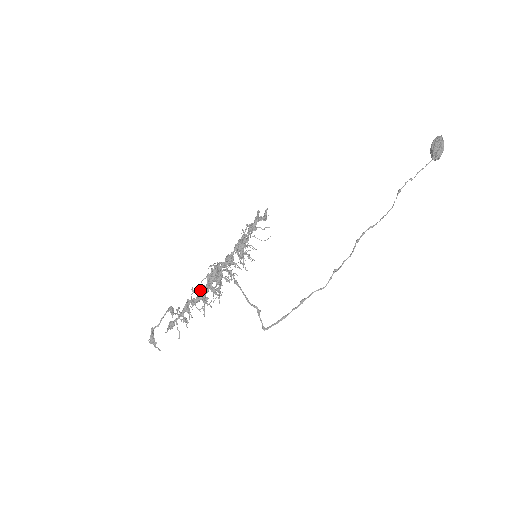
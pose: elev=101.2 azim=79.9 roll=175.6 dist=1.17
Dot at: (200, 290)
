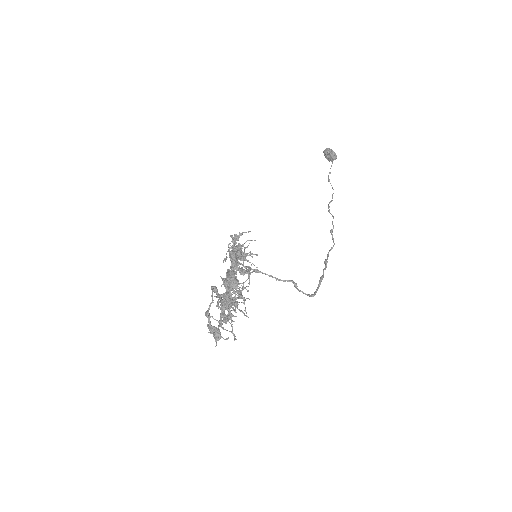
Dot at: (229, 276)
